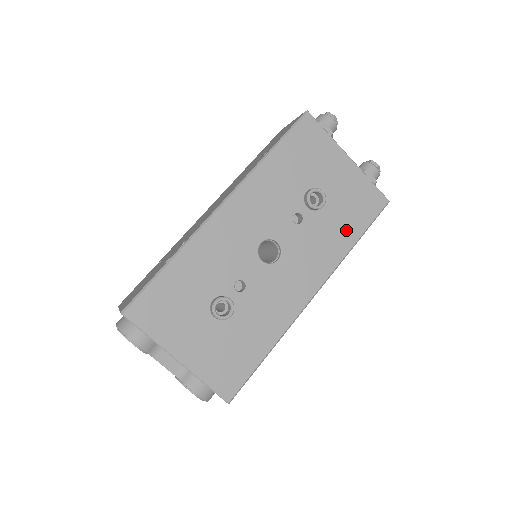
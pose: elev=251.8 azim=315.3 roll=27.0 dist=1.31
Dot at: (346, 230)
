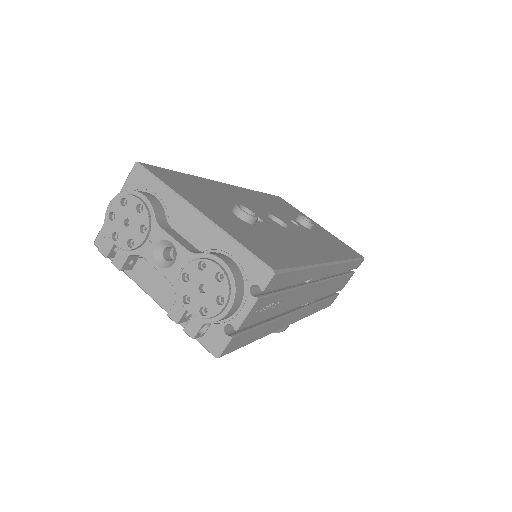
Dot at: (339, 249)
